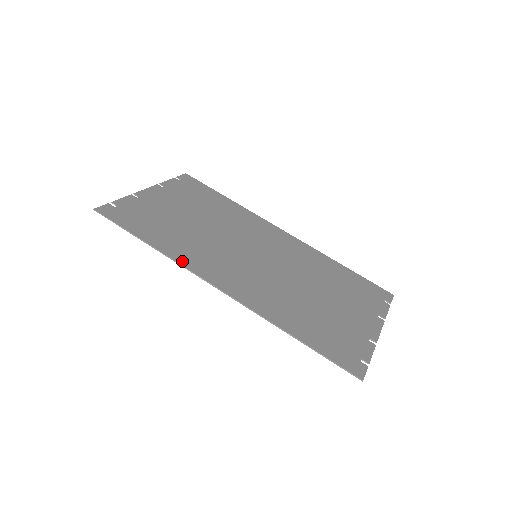
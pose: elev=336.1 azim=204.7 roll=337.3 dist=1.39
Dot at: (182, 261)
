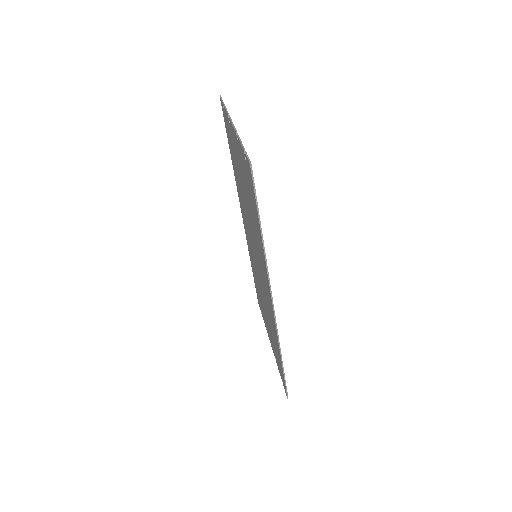
Dot at: (267, 267)
